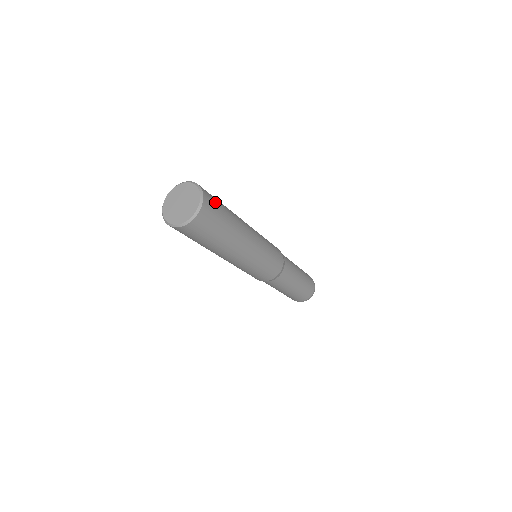
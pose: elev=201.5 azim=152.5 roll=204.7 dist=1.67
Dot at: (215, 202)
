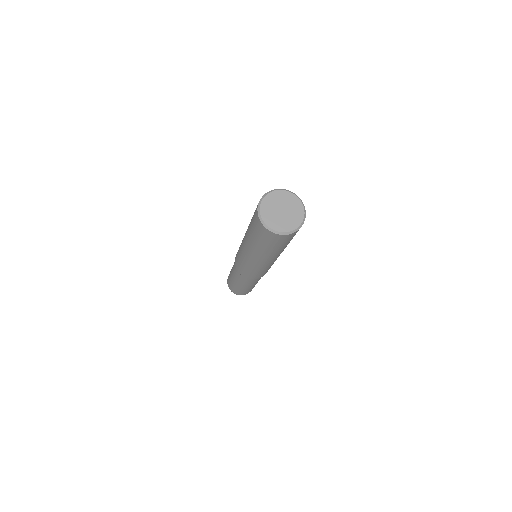
Dot at: occluded
